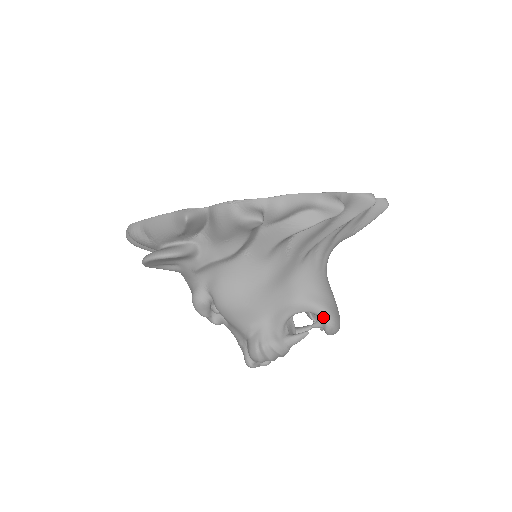
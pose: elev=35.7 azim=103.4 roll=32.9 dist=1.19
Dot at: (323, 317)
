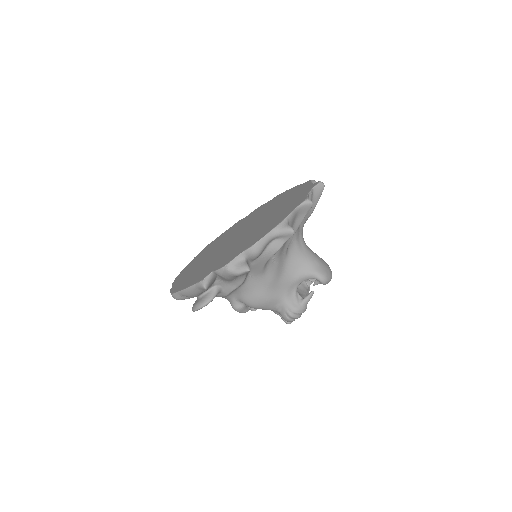
Dot at: (317, 279)
